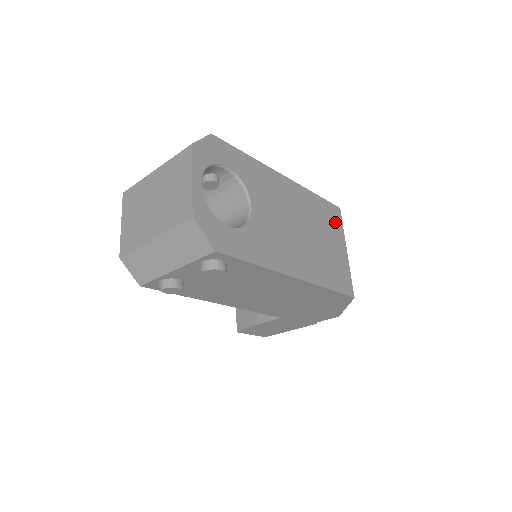
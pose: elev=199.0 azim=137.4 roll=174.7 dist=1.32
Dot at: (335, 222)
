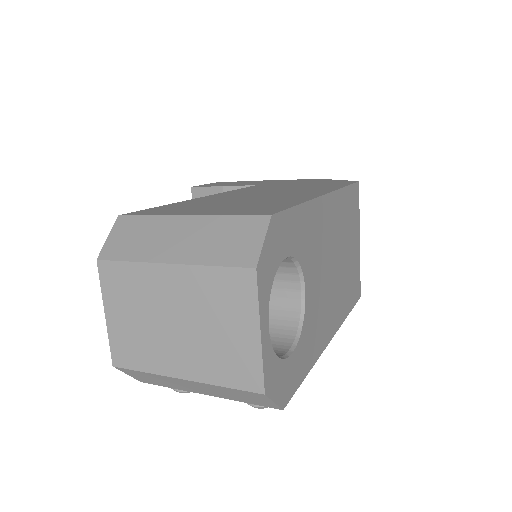
Dot at: (355, 210)
